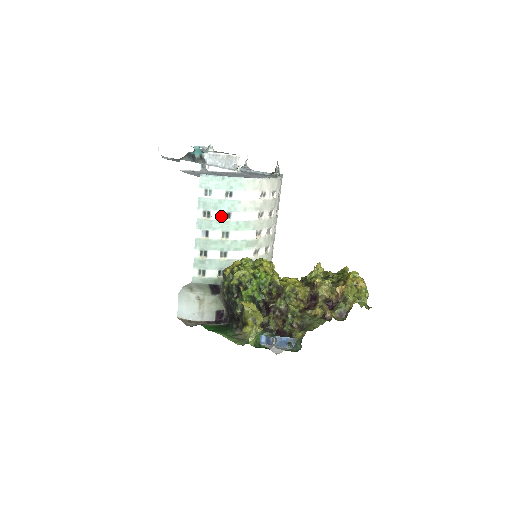
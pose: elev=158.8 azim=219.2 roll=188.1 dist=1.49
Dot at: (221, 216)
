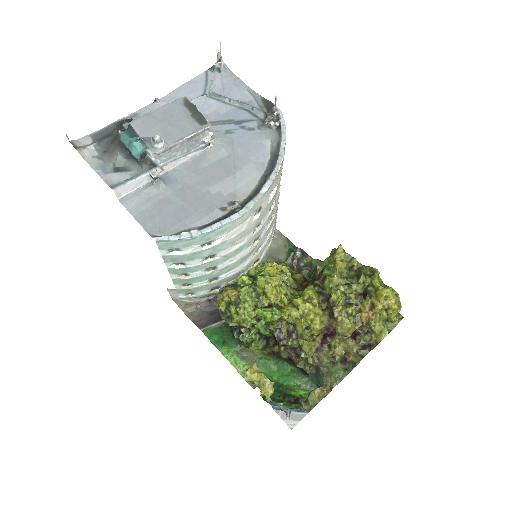
Dot at: (201, 261)
